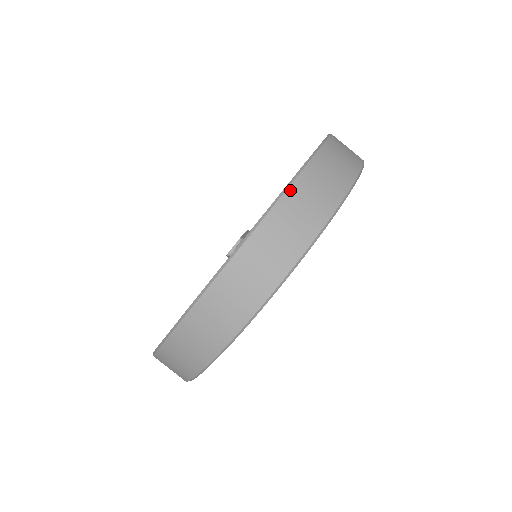
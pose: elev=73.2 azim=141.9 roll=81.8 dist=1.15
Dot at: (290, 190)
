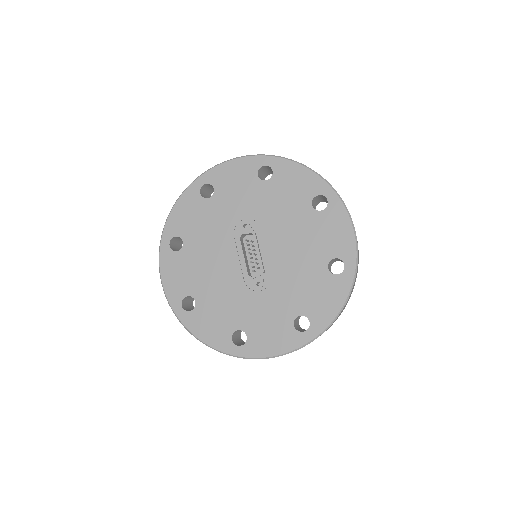
Dot at: occluded
